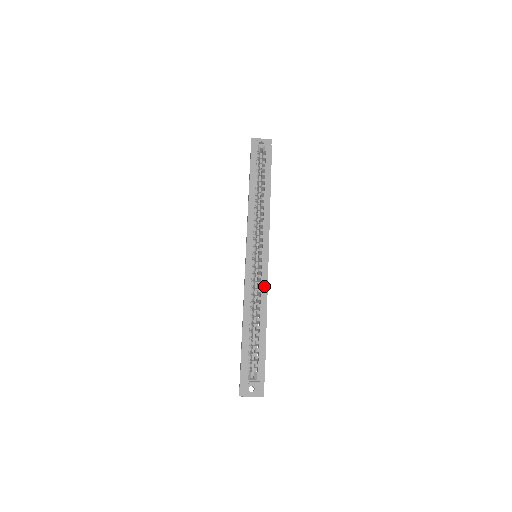
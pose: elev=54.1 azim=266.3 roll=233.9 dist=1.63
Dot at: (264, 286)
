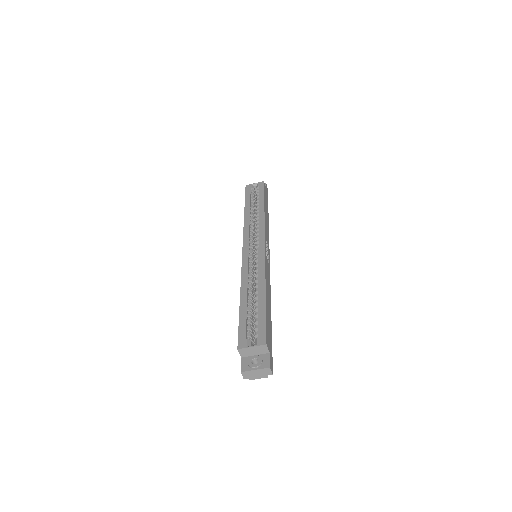
Dot at: (261, 268)
